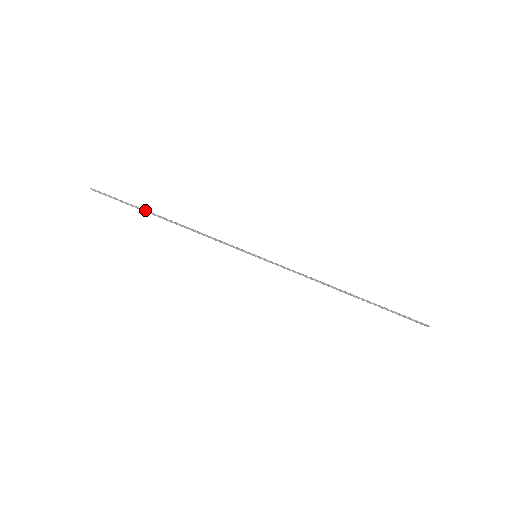
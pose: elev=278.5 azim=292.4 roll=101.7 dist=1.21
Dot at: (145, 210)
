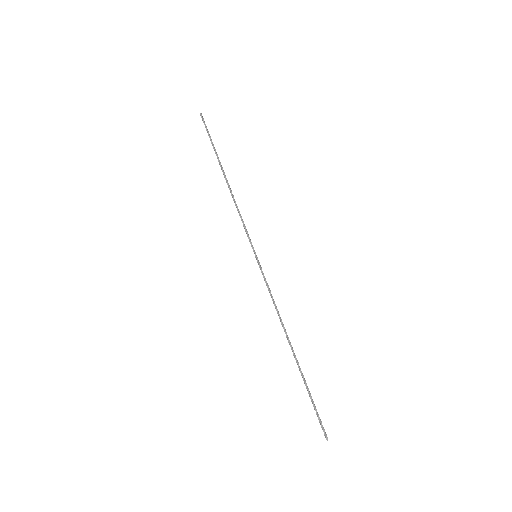
Dot at: occluded
